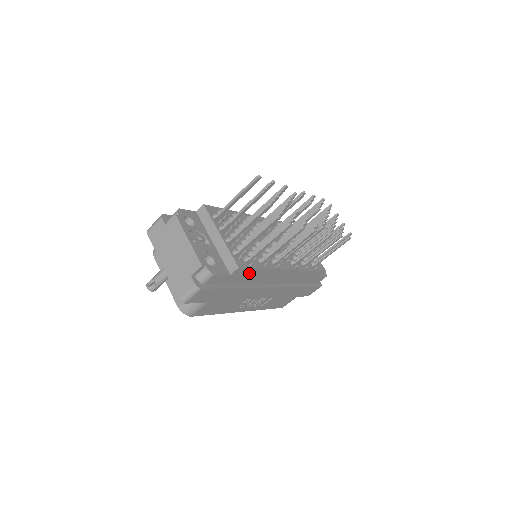
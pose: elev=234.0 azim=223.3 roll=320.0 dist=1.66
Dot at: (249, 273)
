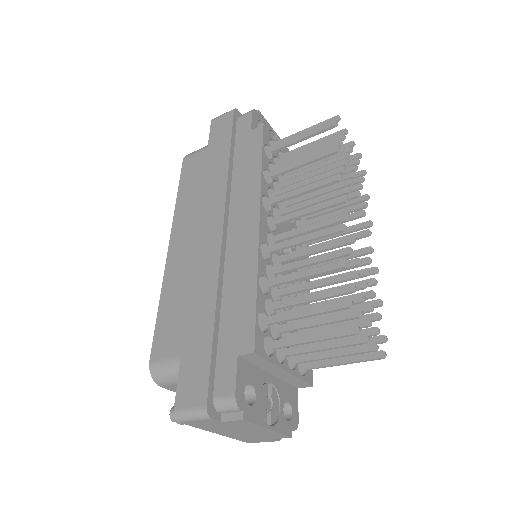
Dot at: occluded
